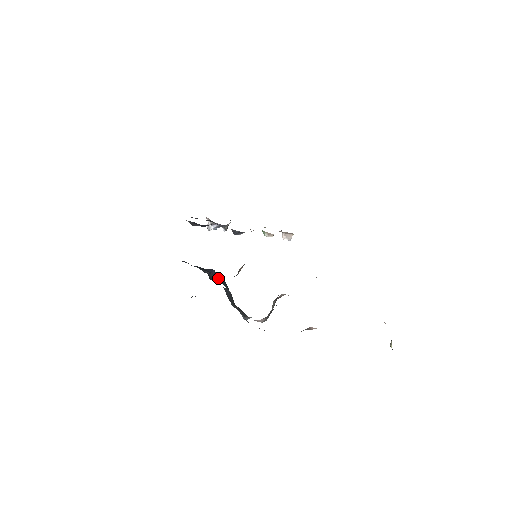
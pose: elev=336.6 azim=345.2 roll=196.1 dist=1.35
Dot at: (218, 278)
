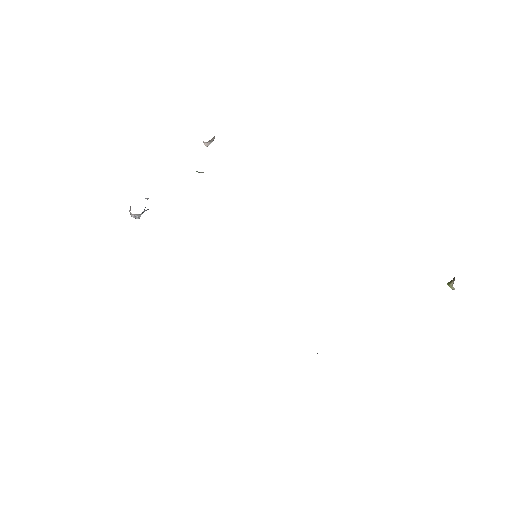
Dot at: occluded
